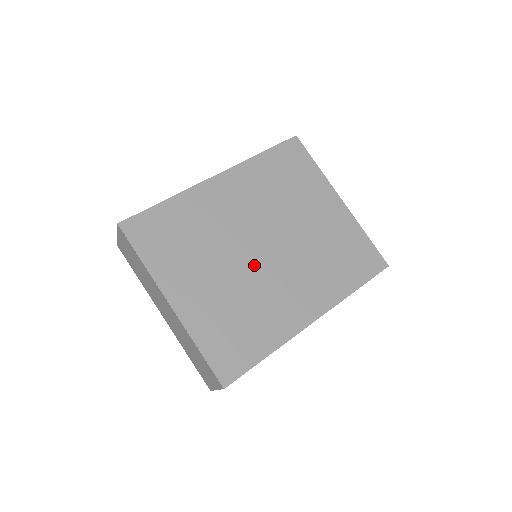
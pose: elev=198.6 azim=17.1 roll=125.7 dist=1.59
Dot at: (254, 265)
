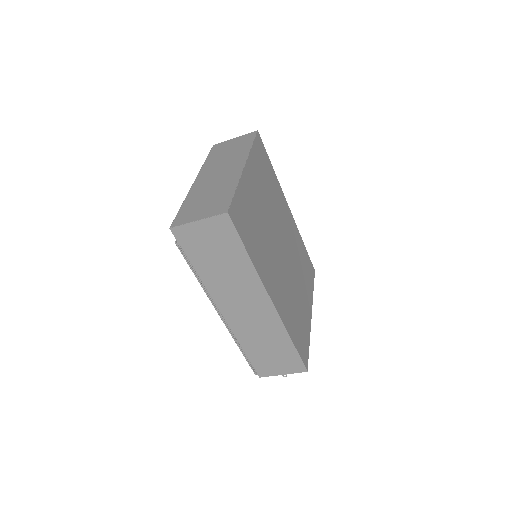
Dot at: (275, 240)
